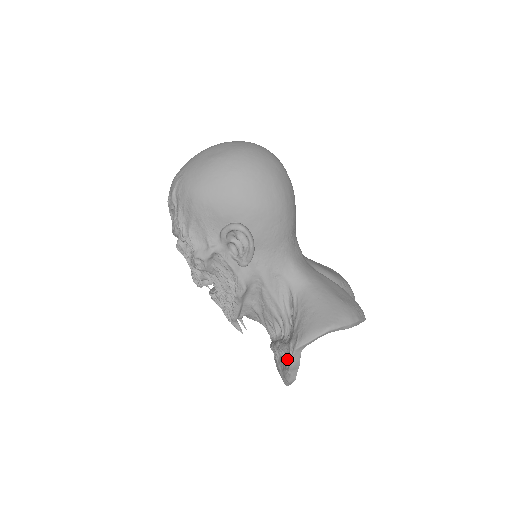
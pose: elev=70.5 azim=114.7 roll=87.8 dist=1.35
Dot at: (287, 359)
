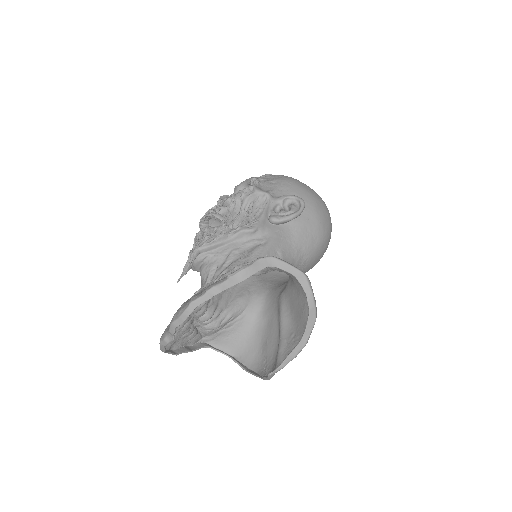
Dot at: occluded
